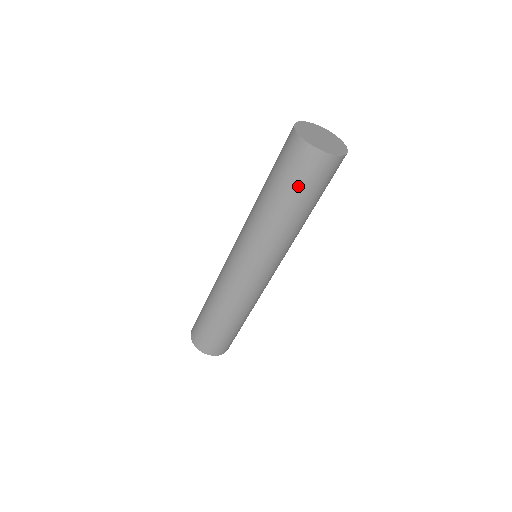
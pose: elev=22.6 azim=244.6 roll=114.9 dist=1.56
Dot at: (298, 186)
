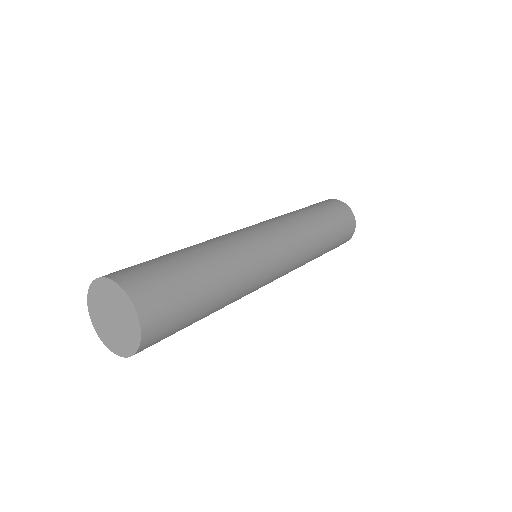
Dot at: (336, 218)
